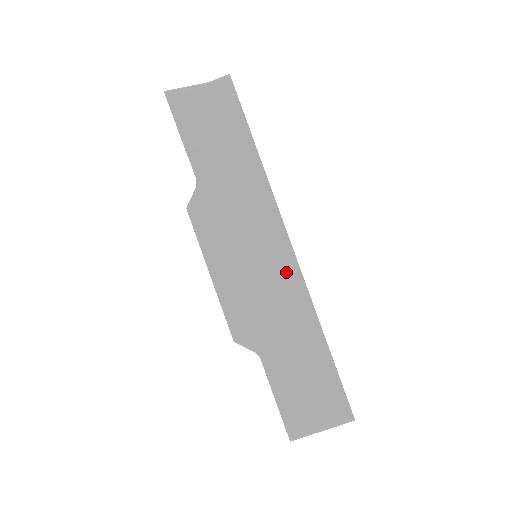
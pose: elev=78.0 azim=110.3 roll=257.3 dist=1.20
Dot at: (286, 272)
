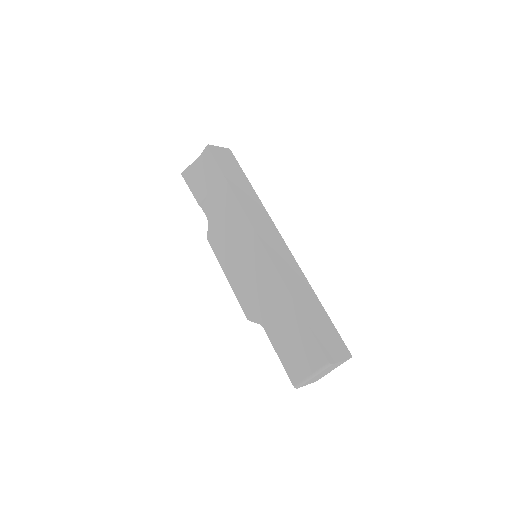
Dot at: (262, 261)
